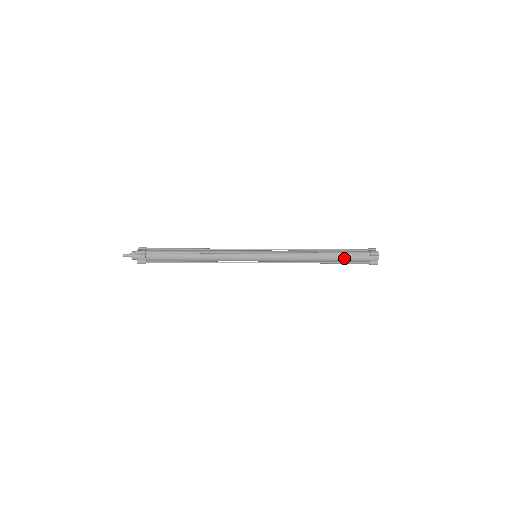
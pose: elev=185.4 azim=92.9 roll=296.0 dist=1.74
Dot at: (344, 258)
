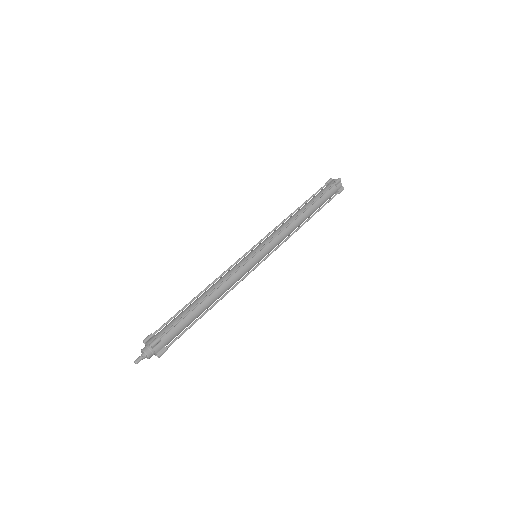
Dot at: (319, 207)
